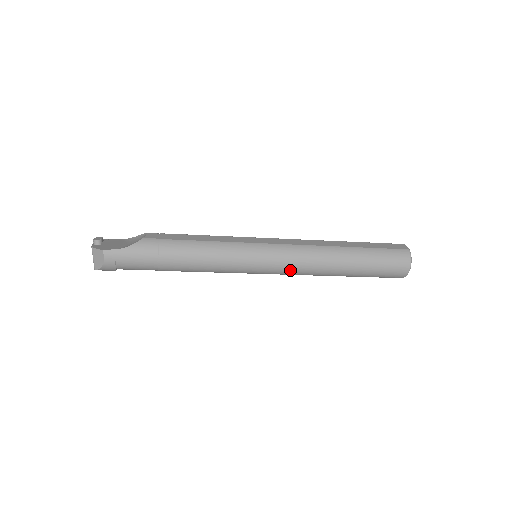
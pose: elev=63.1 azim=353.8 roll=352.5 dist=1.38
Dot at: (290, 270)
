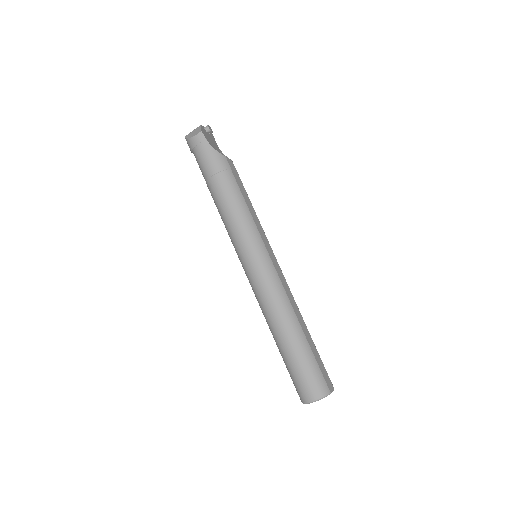
Dot at: (257, 288)
